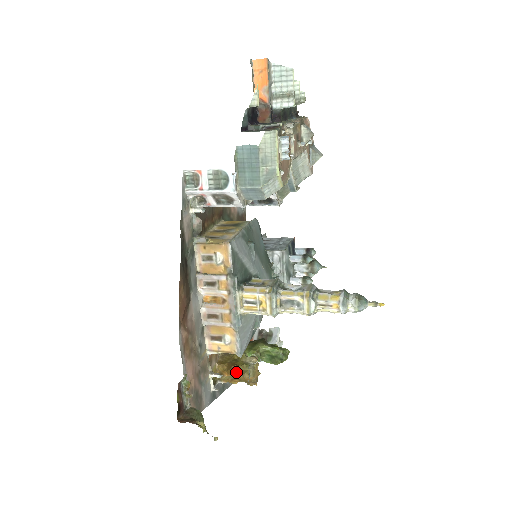
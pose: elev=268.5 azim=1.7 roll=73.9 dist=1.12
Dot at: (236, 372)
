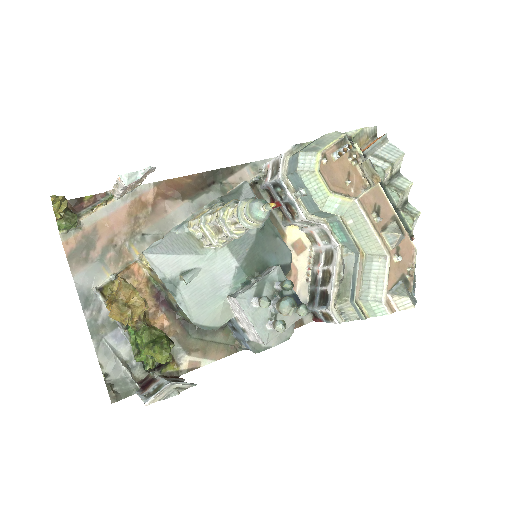
Dot at: occluded
